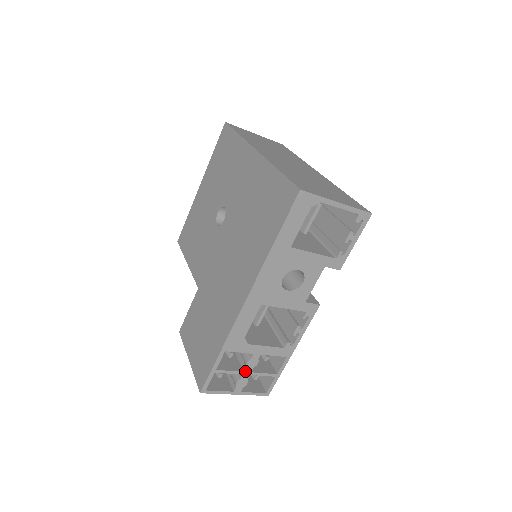
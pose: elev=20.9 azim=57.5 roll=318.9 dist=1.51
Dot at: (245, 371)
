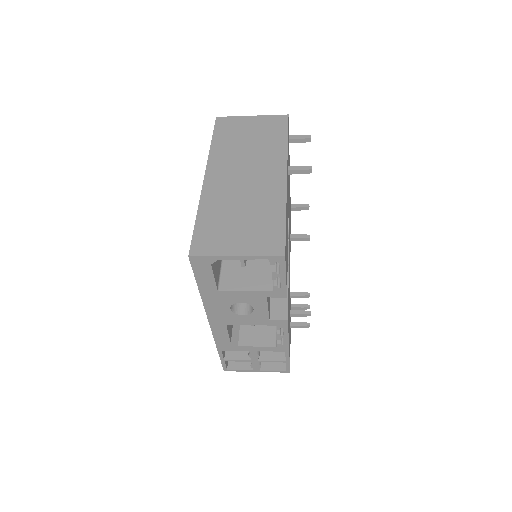
Dot at: (252, 360)
